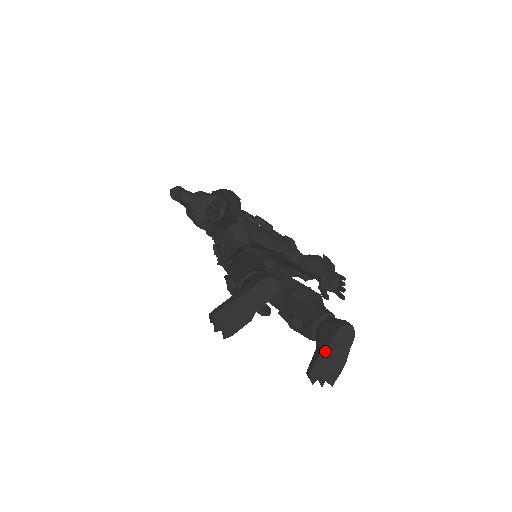
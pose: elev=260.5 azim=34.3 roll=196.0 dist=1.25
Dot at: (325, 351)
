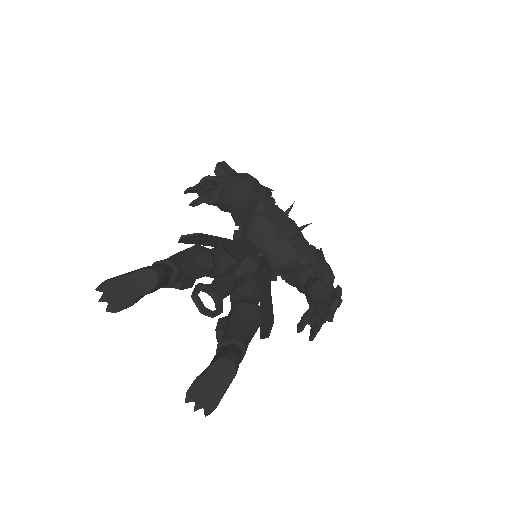
Dot at: (203, 375)
